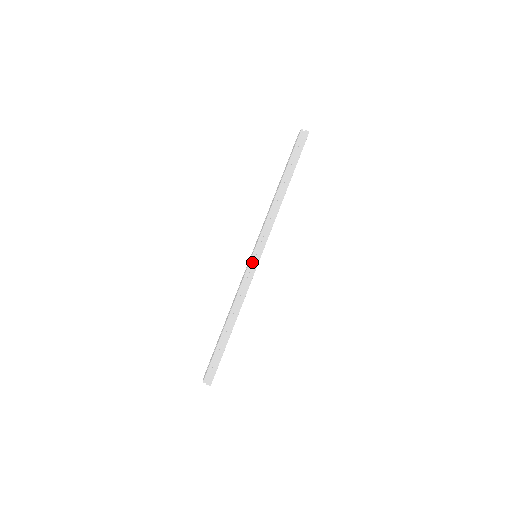
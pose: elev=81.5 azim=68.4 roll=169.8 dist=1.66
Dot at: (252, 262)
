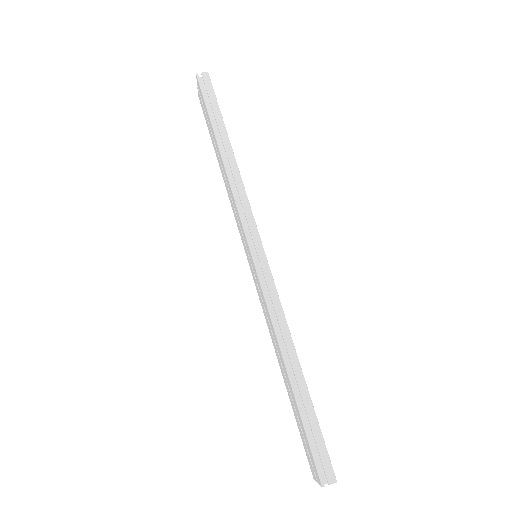
Dot at: (257, 264)
